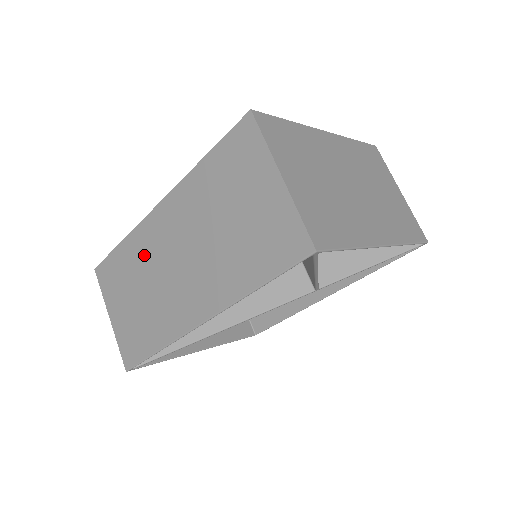
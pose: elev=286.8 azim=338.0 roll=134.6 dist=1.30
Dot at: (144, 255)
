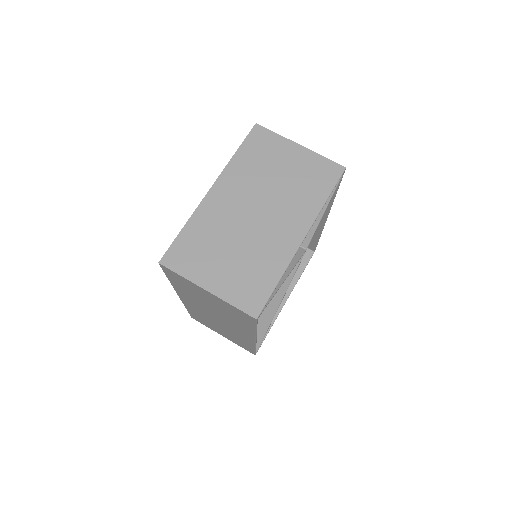
Dot at: occluded
